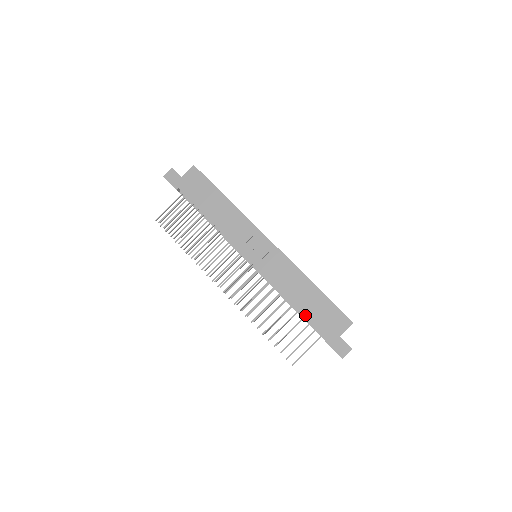
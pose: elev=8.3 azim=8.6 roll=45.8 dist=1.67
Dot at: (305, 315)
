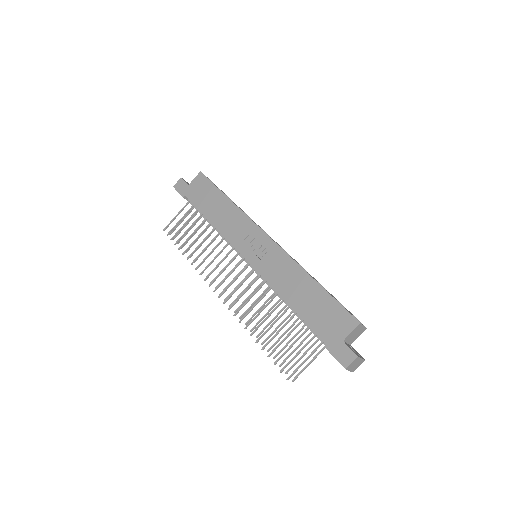
Dot at: (302, 316)
